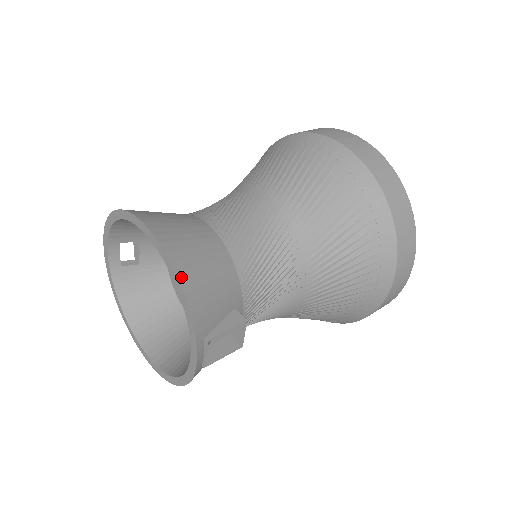
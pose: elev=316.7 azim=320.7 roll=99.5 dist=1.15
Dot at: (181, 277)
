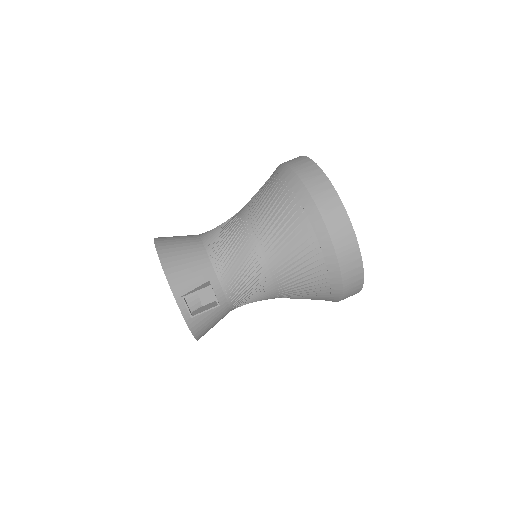
Dot at: (163, 261)
